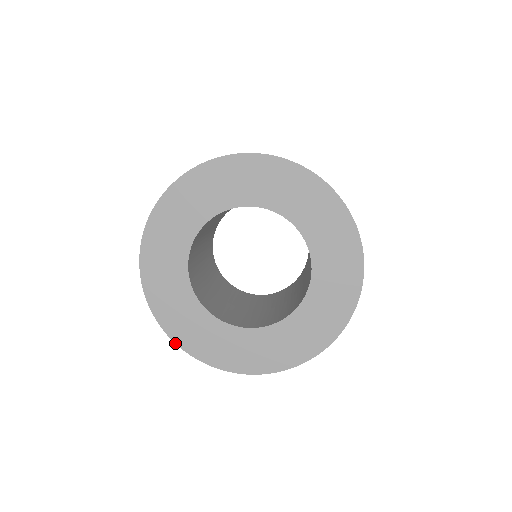
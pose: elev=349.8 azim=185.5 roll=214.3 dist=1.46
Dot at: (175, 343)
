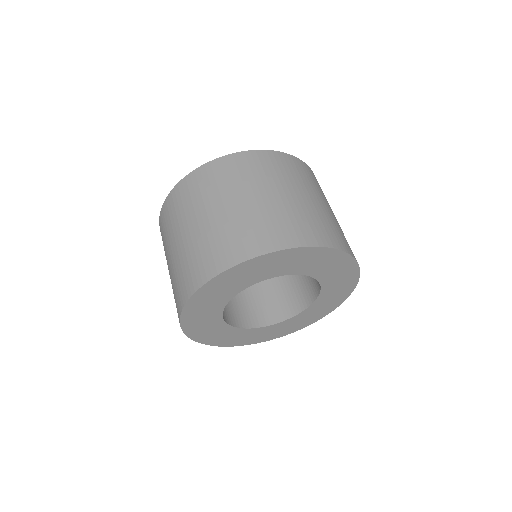
Dot at: (184, 333)
